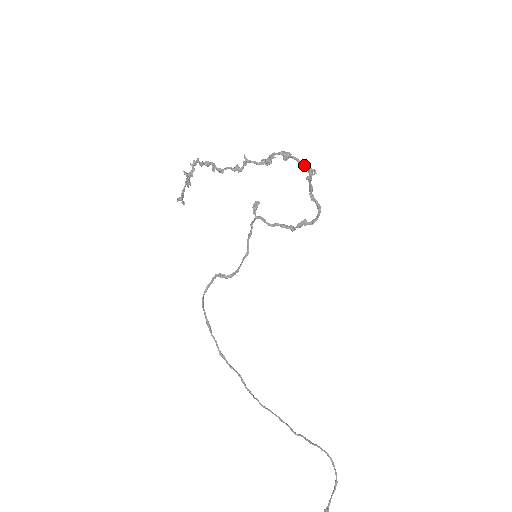
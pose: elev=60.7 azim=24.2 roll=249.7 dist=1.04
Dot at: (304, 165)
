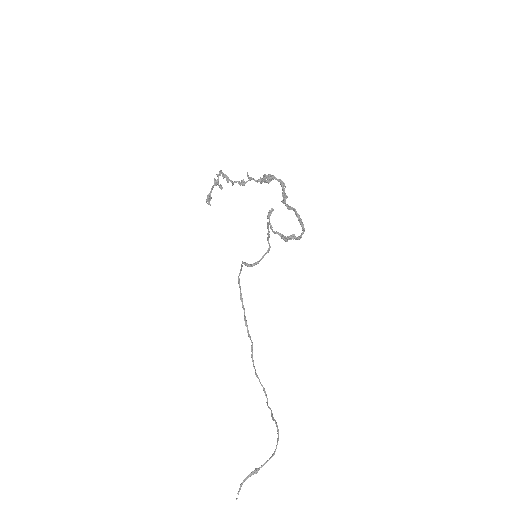
Dot at: (284, 188)
